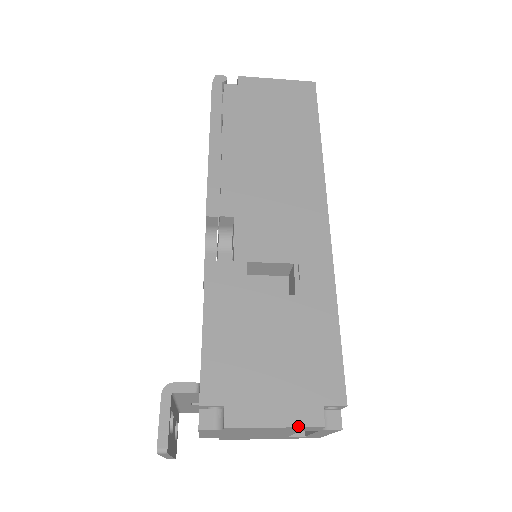
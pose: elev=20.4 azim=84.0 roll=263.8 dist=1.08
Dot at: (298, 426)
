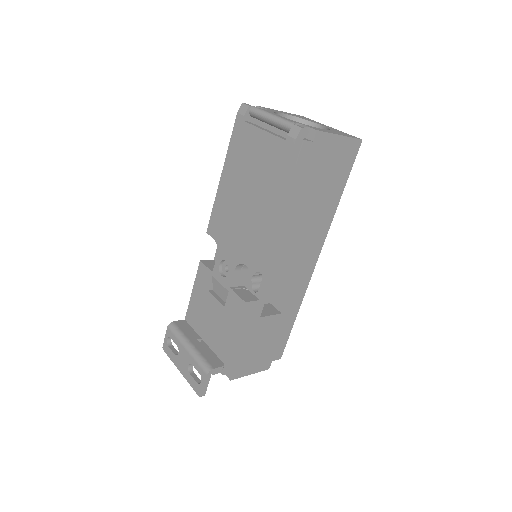
Dot at: occluded
